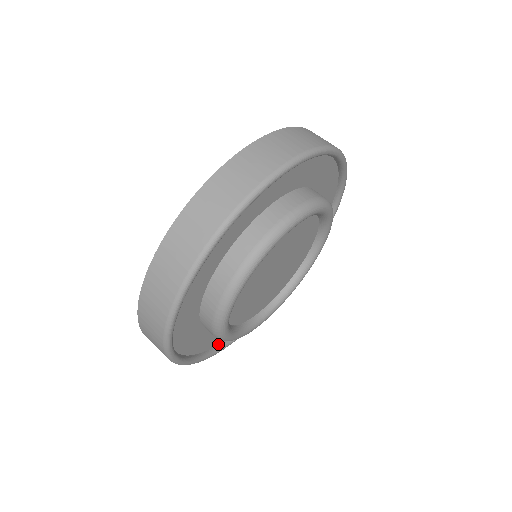
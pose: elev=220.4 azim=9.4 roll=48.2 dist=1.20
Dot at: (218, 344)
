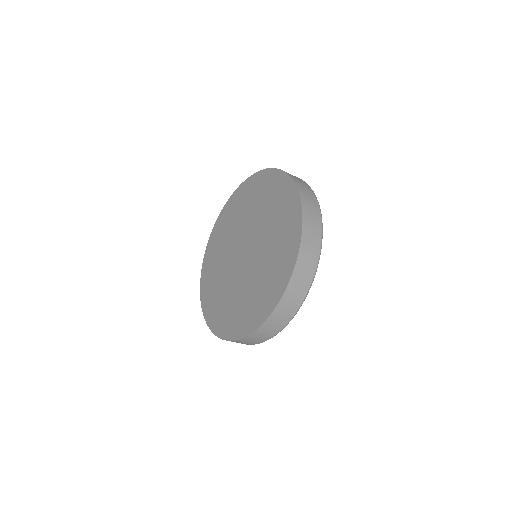
Dot at: occluded
